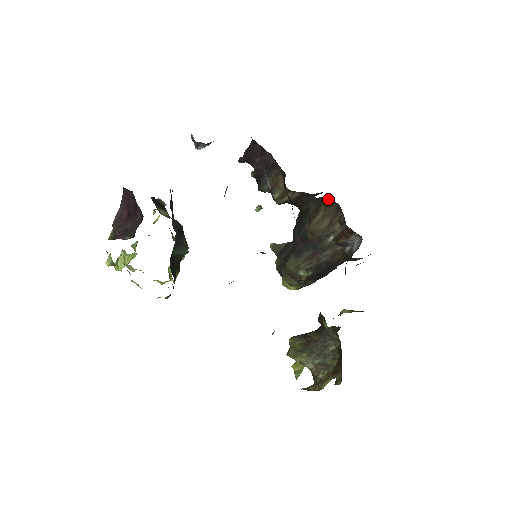
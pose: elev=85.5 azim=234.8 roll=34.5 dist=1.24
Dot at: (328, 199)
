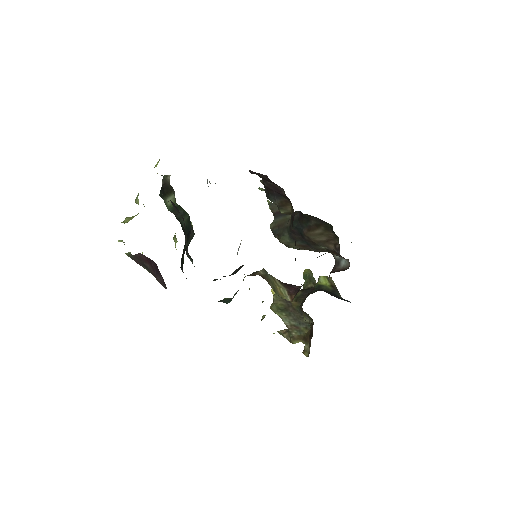
Dot at: (329, 226)
